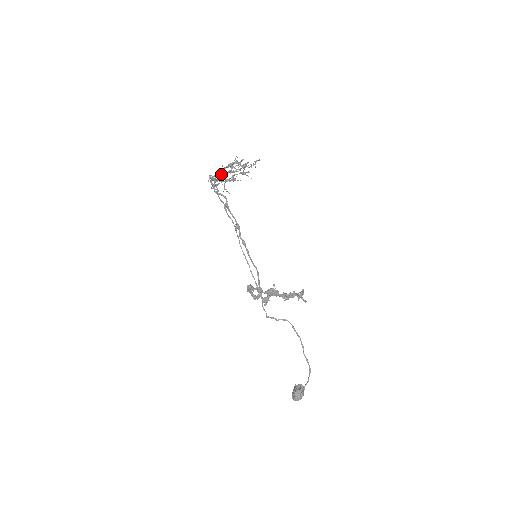
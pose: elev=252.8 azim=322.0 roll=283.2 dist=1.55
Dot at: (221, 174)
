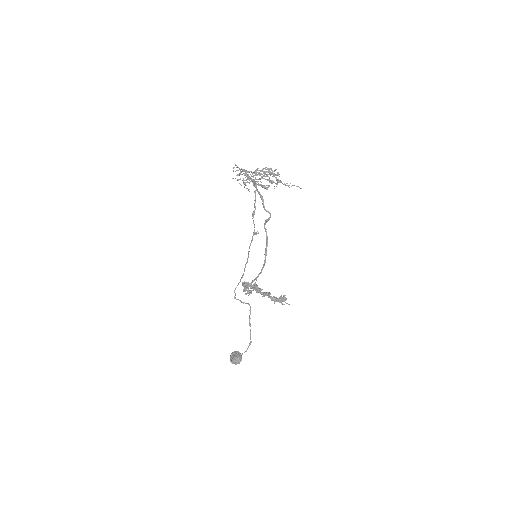
Dot at: (253, 175)
